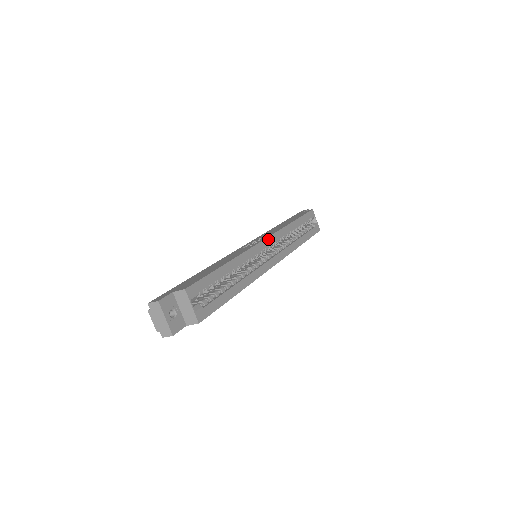
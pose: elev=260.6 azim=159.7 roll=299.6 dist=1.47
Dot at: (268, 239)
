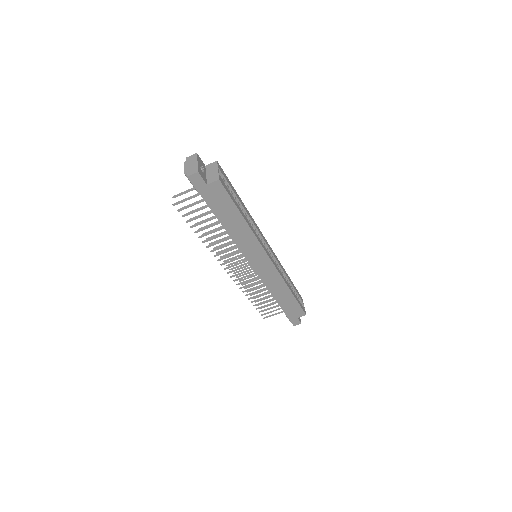
Dot at: (269, 246)
